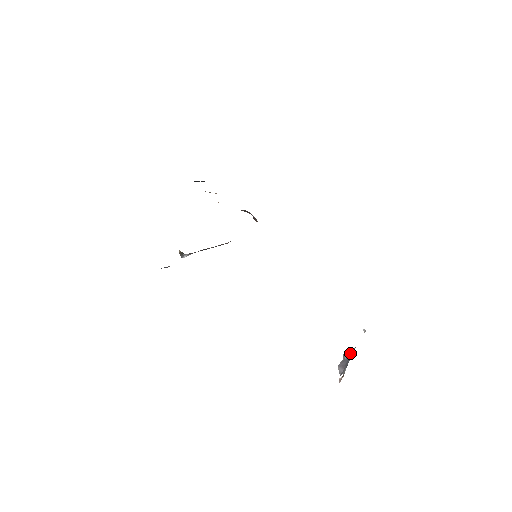
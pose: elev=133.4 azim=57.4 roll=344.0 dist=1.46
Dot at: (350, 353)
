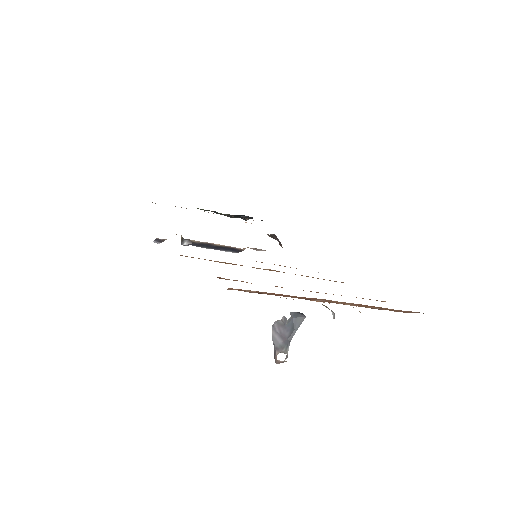
Dot at: (296, 322)
